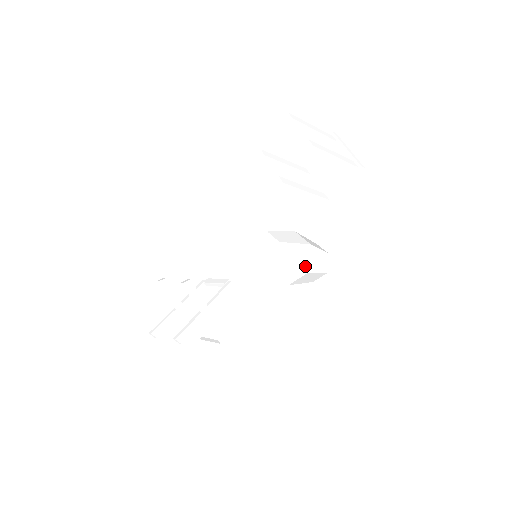
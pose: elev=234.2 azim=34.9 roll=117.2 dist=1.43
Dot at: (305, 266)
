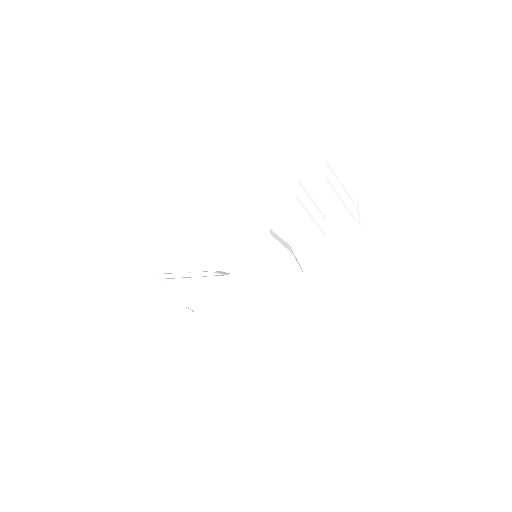
Dot at: (280, 265)
